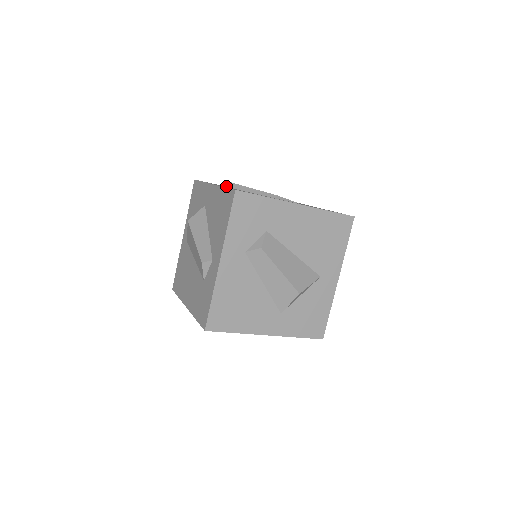
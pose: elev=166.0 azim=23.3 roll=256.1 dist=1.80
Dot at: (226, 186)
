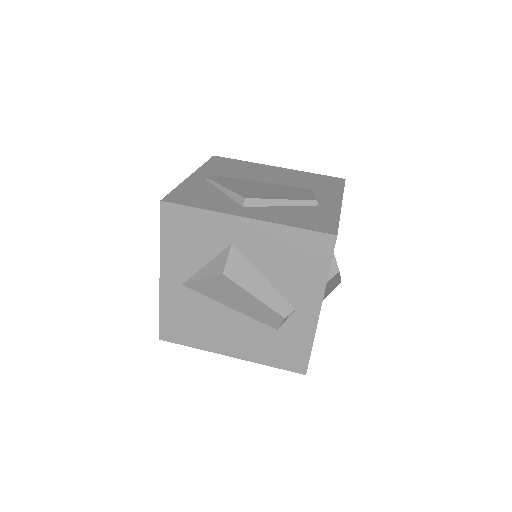
Dot at: (242, 206)
